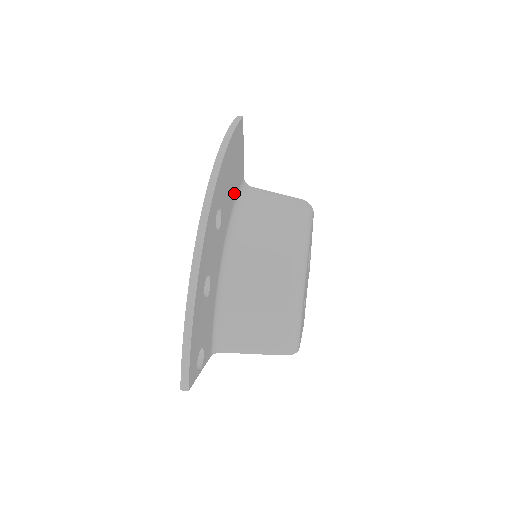
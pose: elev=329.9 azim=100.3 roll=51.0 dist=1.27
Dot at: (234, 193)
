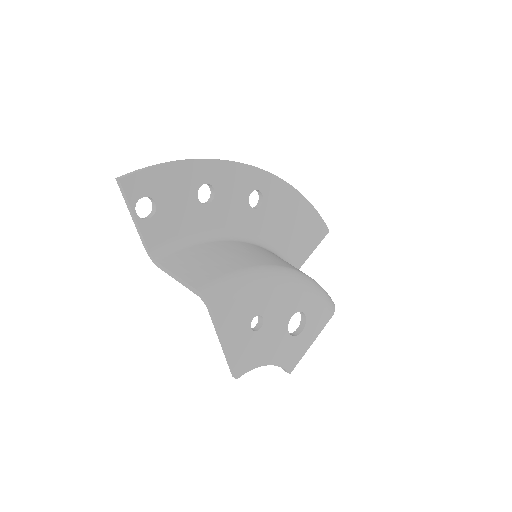
Dot at: (281, 242)
